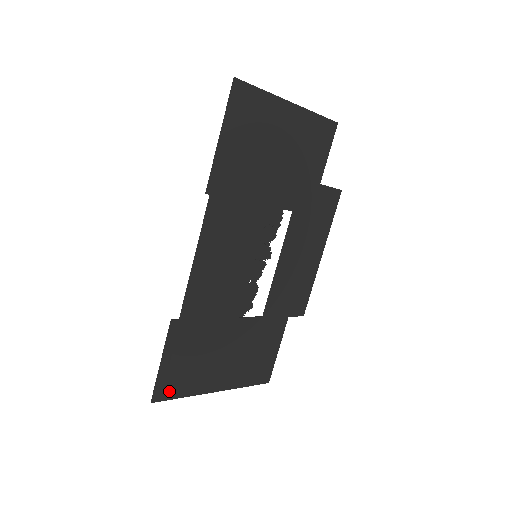
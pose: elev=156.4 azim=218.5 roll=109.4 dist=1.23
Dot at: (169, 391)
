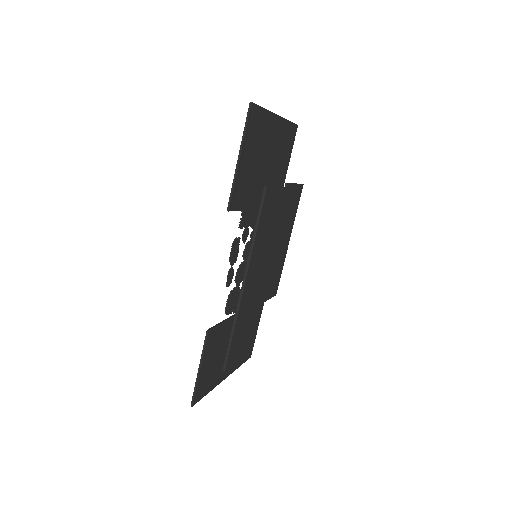
Dot at: (202, 392)
